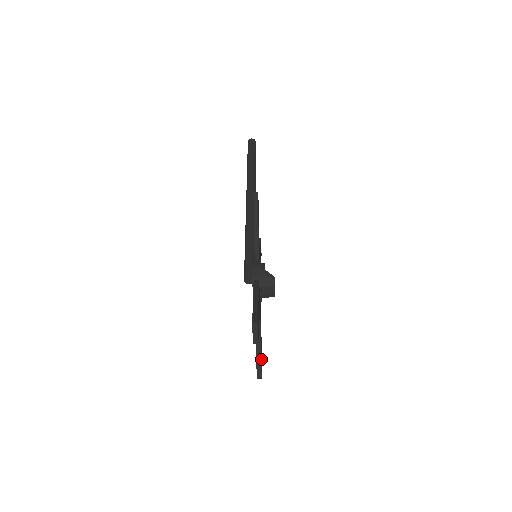
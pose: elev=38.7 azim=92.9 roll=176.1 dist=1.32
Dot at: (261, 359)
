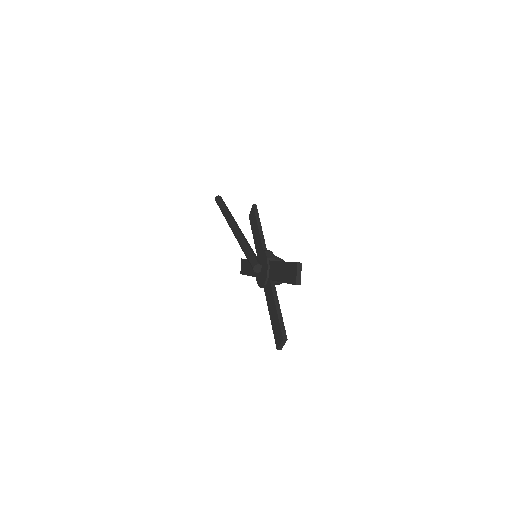
Dot at: occluded
